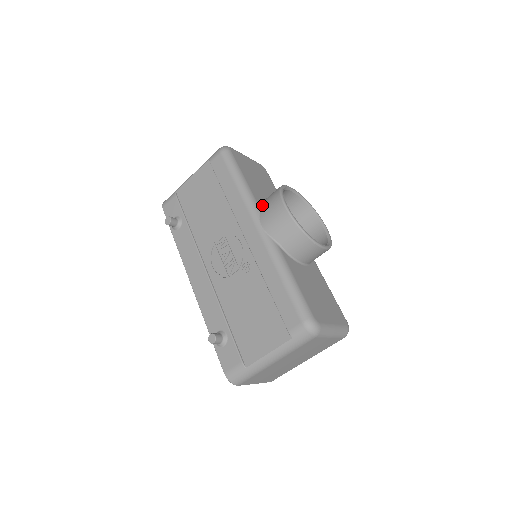
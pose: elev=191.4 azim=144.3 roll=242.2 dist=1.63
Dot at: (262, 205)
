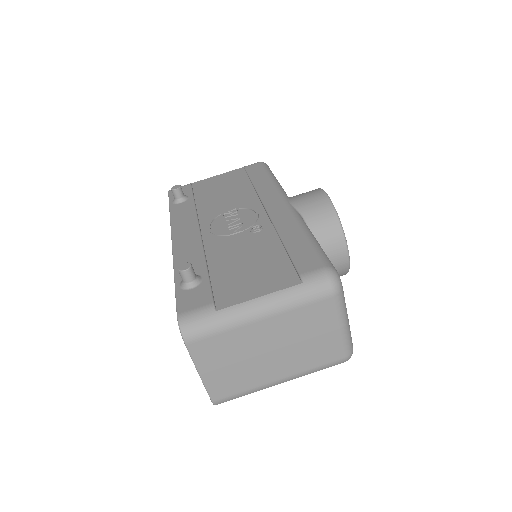
Dot at: occluded
